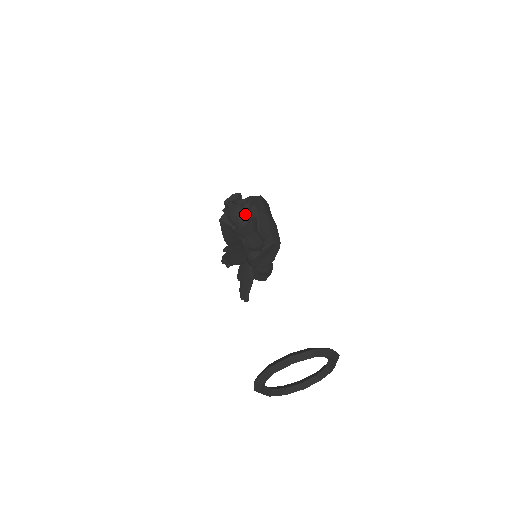
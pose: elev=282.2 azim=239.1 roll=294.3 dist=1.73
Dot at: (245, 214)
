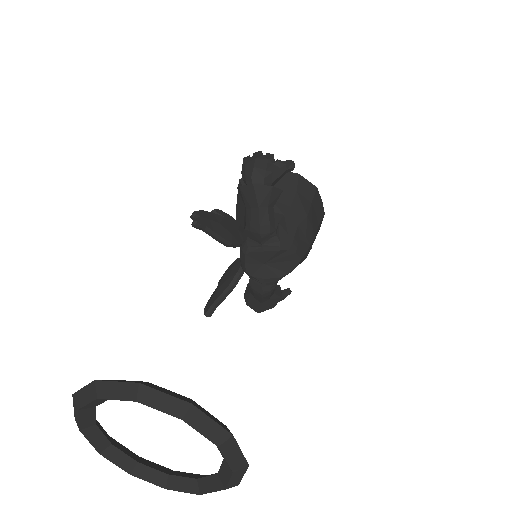
Dot at: (267, 172)
